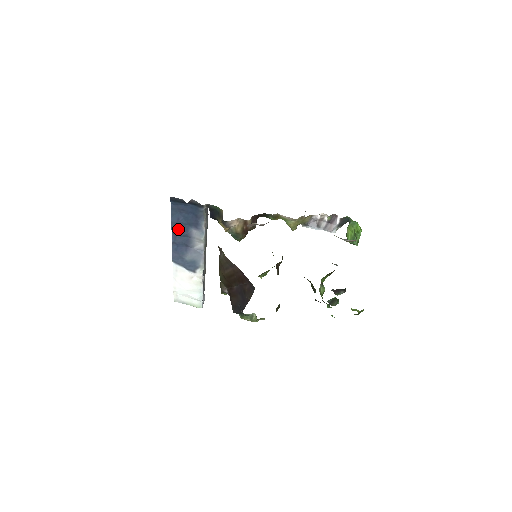
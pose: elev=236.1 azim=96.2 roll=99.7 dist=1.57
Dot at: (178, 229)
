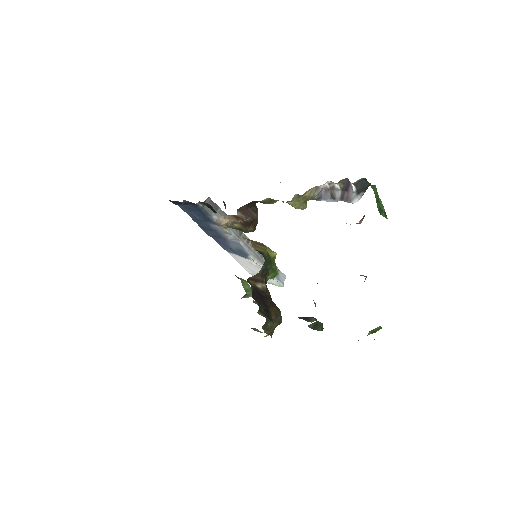
Dot at: (202, 225)
